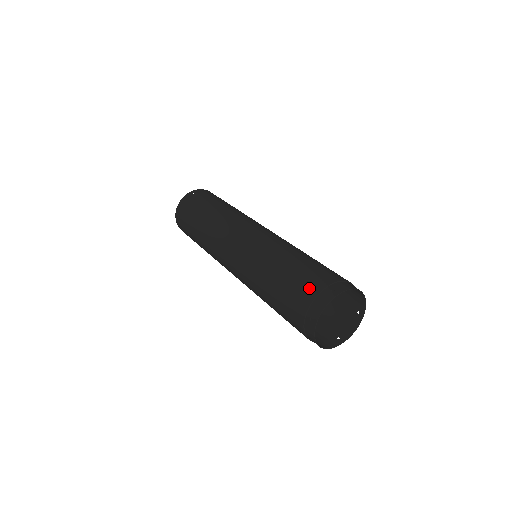
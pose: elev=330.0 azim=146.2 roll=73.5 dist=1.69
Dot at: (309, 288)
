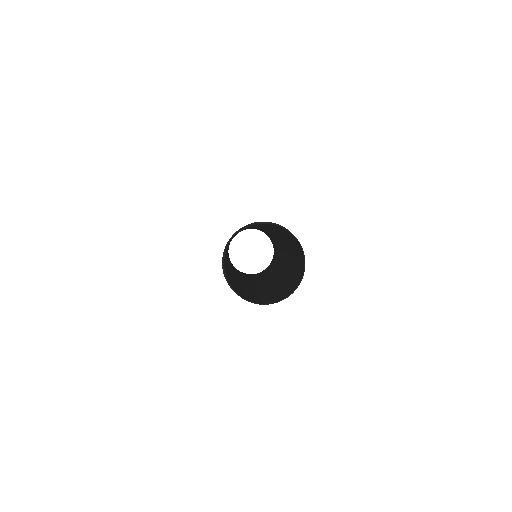
Dot at: occluded
